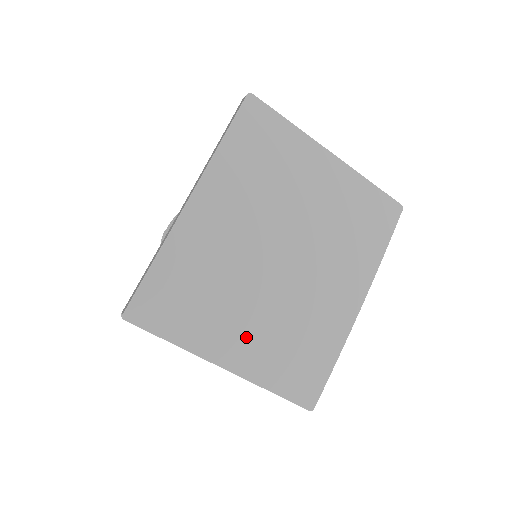
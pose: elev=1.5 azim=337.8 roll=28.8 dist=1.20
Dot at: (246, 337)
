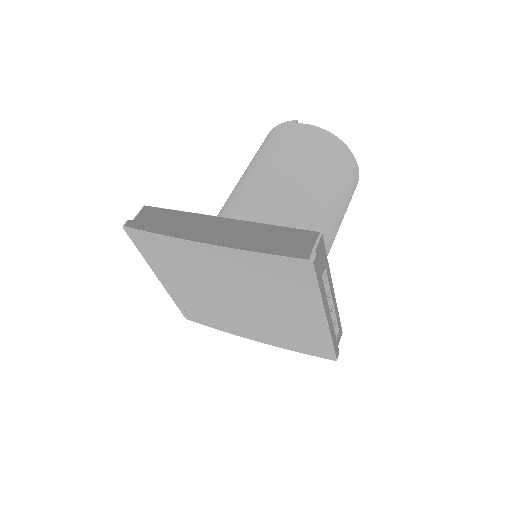
Dot at: (179, 286)
